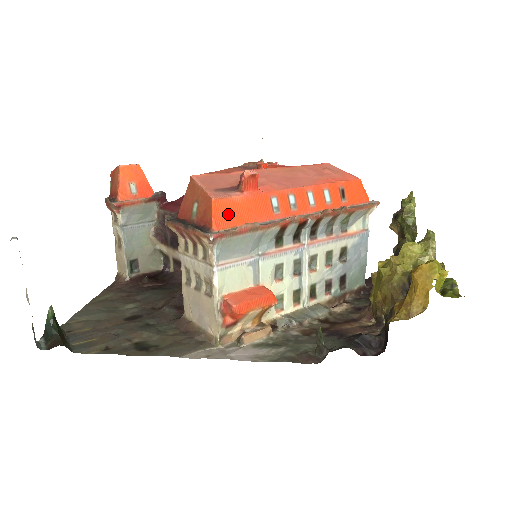
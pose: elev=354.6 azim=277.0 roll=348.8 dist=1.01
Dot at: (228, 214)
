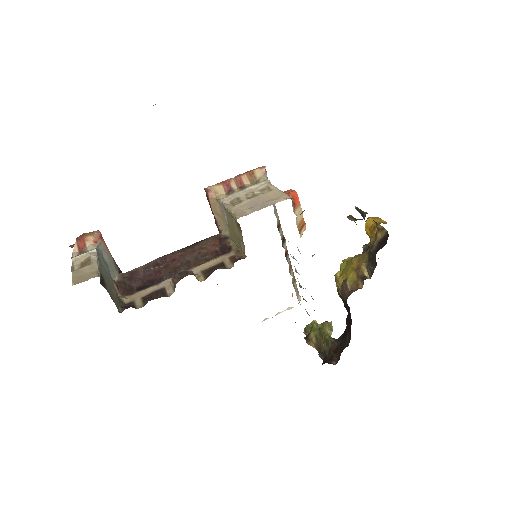
Dot at: occluded
